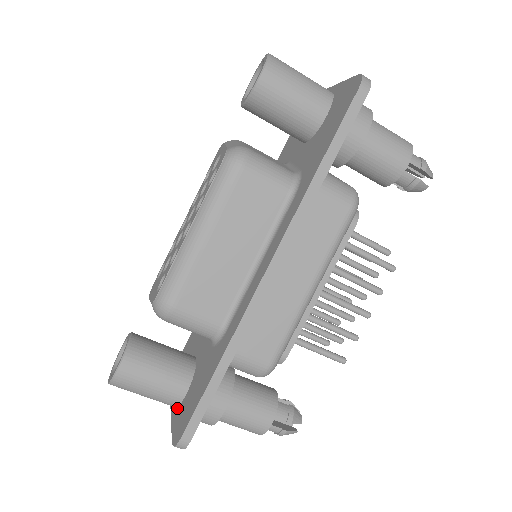
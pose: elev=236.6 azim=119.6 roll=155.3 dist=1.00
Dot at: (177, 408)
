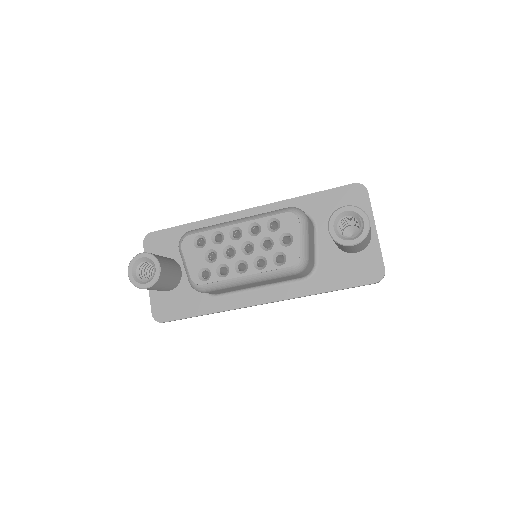
Dot at: occluded
